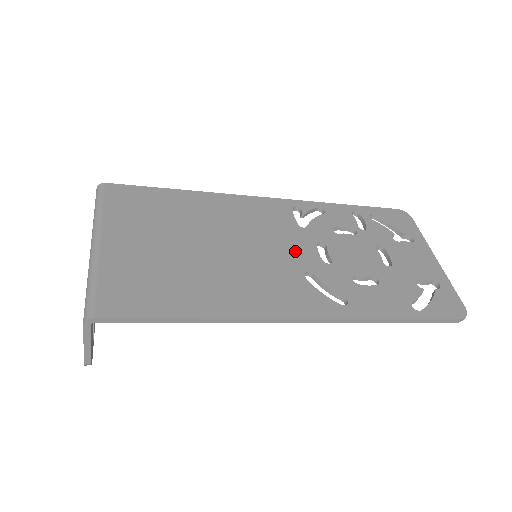
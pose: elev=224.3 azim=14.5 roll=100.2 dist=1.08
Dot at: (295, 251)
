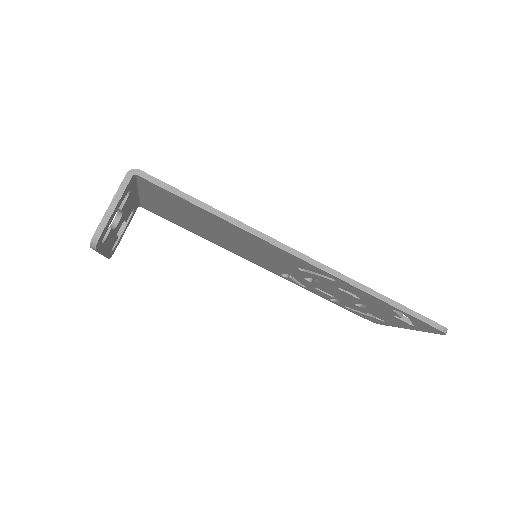
Dot at: occluded
